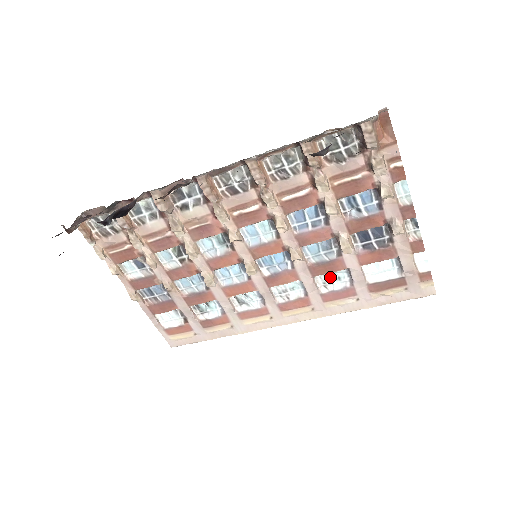
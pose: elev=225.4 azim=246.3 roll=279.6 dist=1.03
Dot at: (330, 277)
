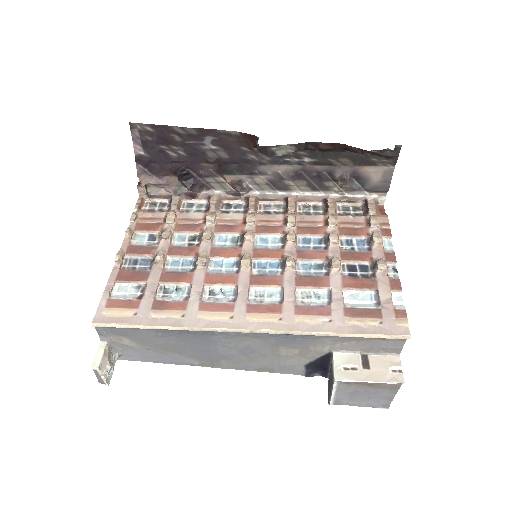
Dot at: (311, 295)
